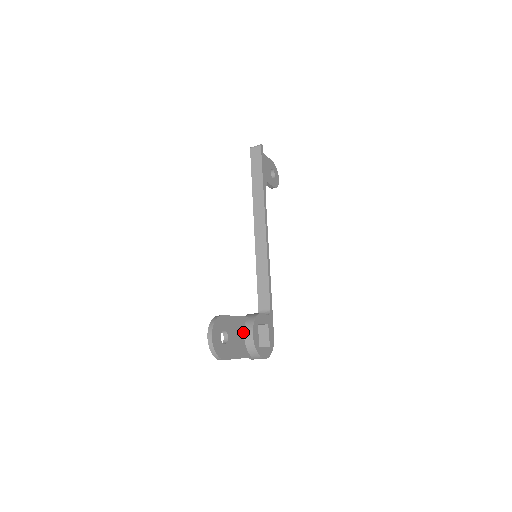
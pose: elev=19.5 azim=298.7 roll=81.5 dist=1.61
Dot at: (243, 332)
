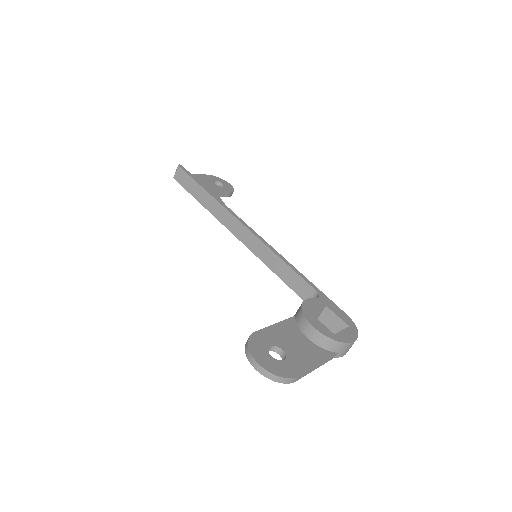
Dot at: (301, 334)
